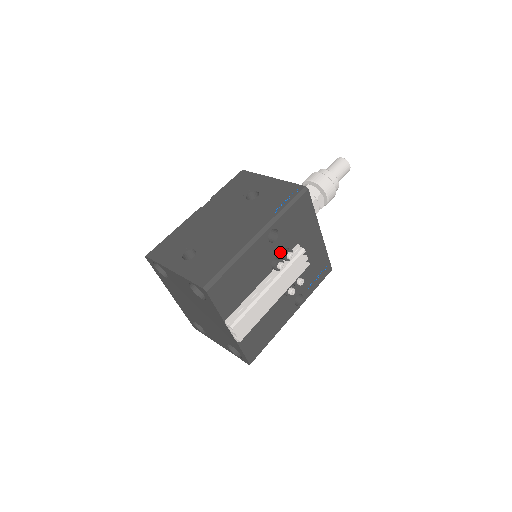
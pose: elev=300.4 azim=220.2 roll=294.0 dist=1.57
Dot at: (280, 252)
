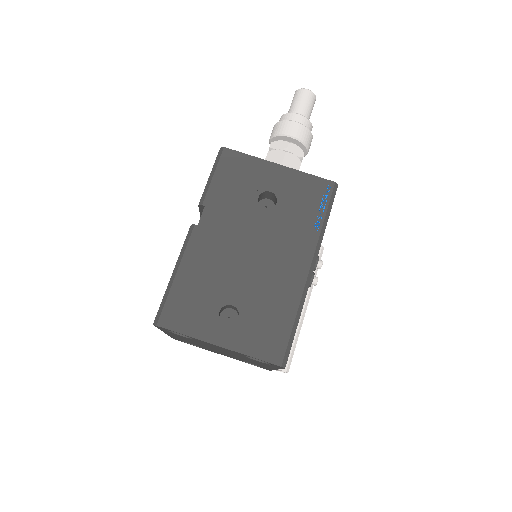
Dot at: occluded
